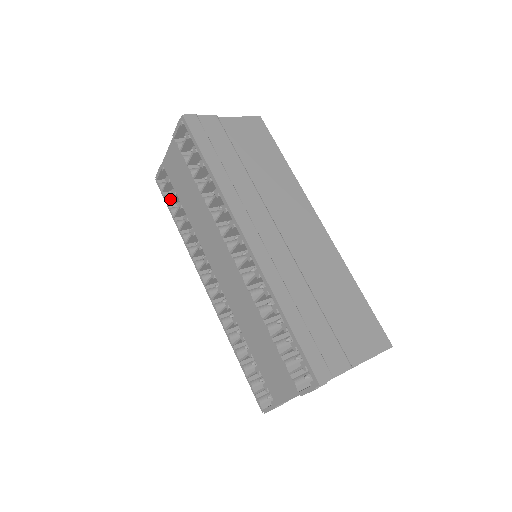
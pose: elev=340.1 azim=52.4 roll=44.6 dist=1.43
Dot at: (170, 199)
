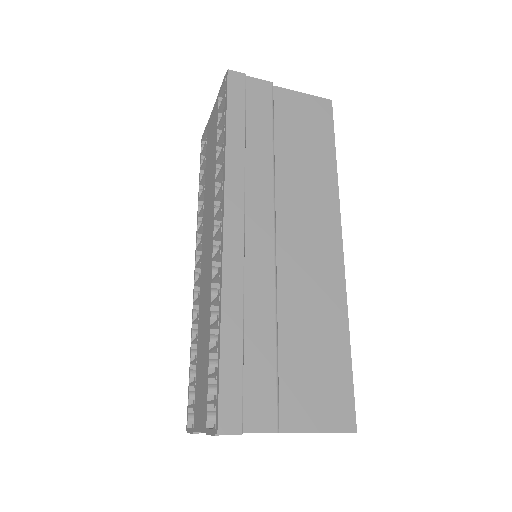
Dot at: (202, 164)
